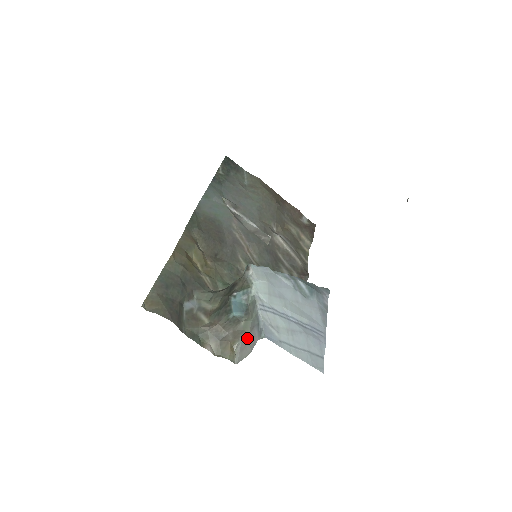
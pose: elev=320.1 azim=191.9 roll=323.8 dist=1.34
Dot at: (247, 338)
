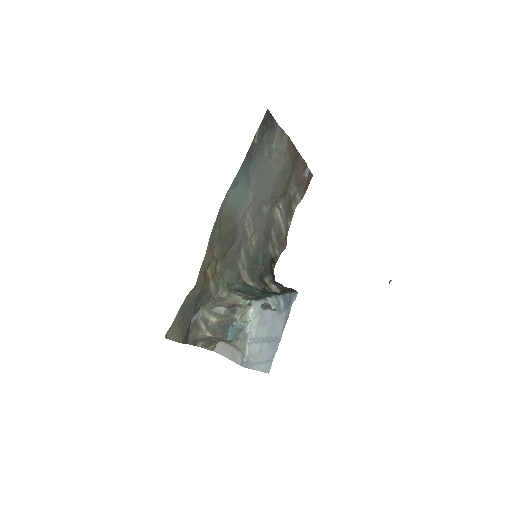
Dot at: (230, 348)
